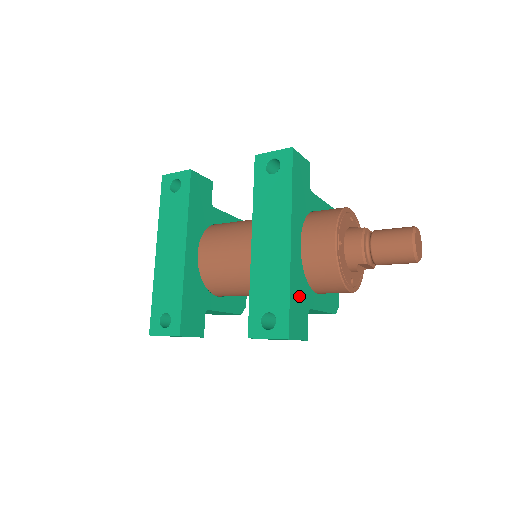
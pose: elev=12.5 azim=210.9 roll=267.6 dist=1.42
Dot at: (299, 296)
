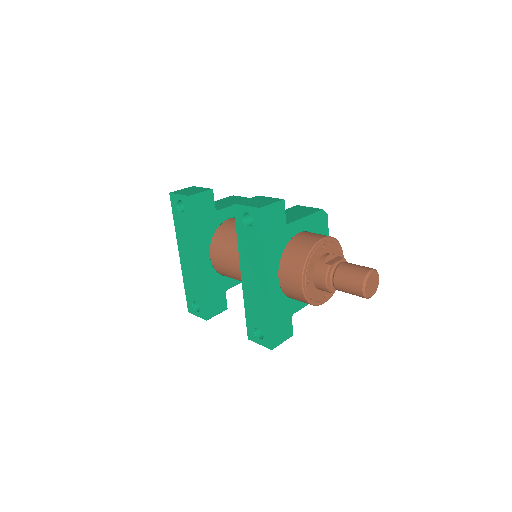
Dot at: (280, 315)
